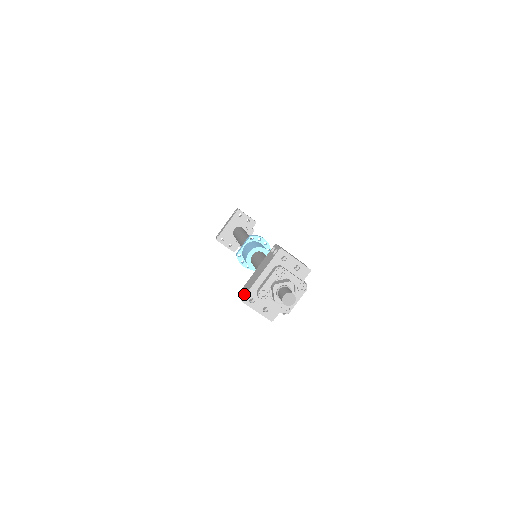
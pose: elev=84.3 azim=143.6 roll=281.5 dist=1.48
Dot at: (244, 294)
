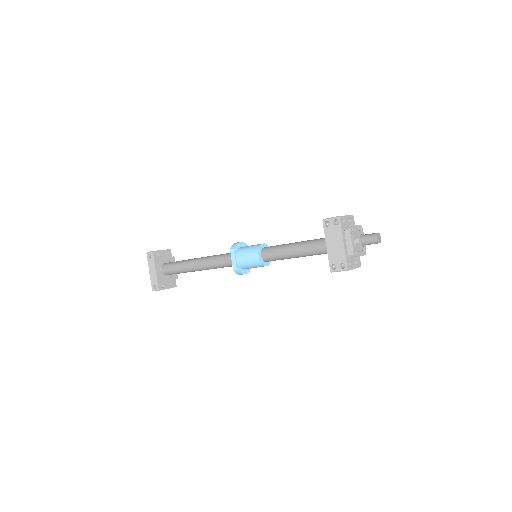
Dot at: (340, 266)
